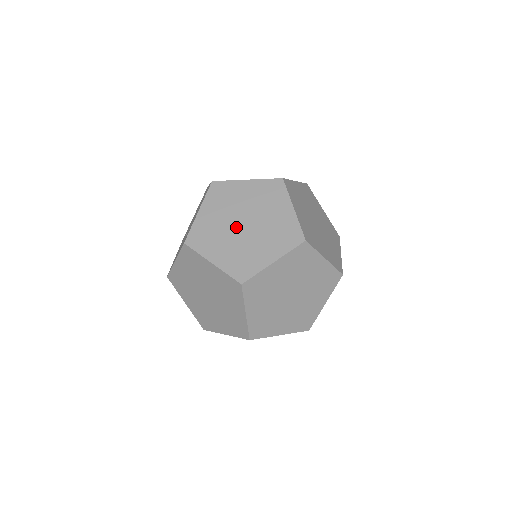
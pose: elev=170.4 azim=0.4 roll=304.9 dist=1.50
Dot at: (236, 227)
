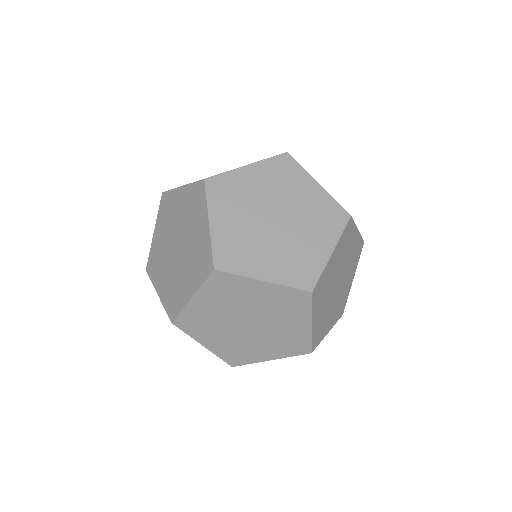
Dot at: (172, 251)
